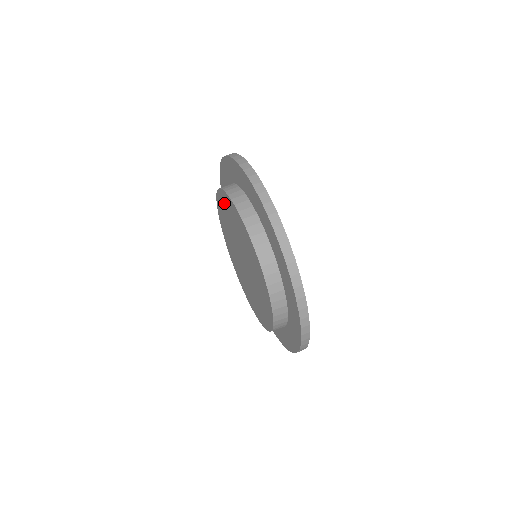
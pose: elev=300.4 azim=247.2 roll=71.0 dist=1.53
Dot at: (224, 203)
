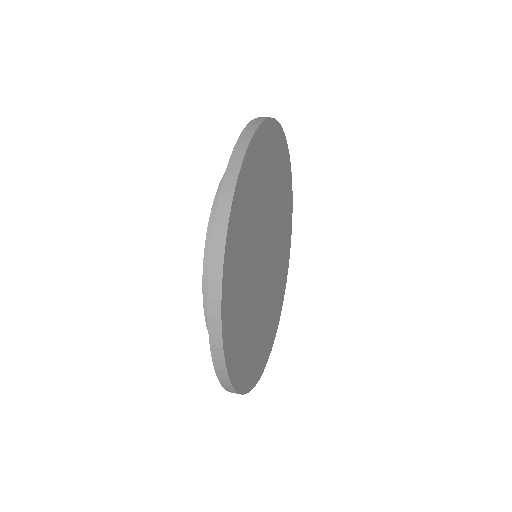
Dot at: occluded
